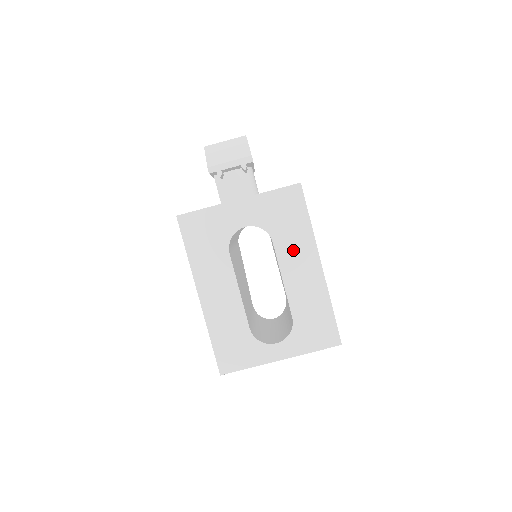
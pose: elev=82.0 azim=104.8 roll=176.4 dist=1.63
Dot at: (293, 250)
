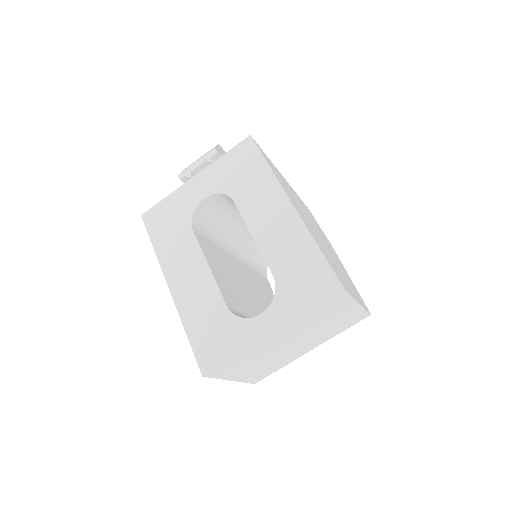
Dot at: (257, 201)
